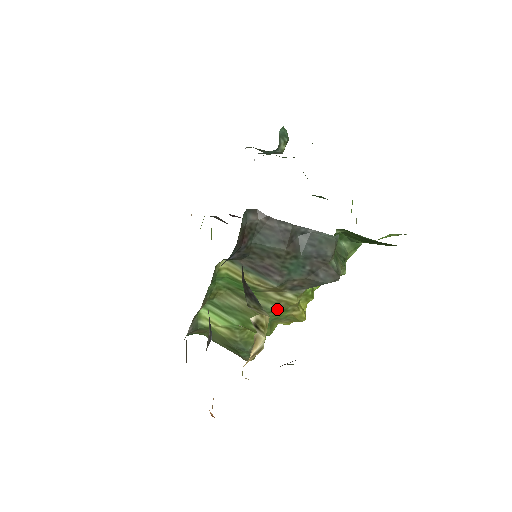
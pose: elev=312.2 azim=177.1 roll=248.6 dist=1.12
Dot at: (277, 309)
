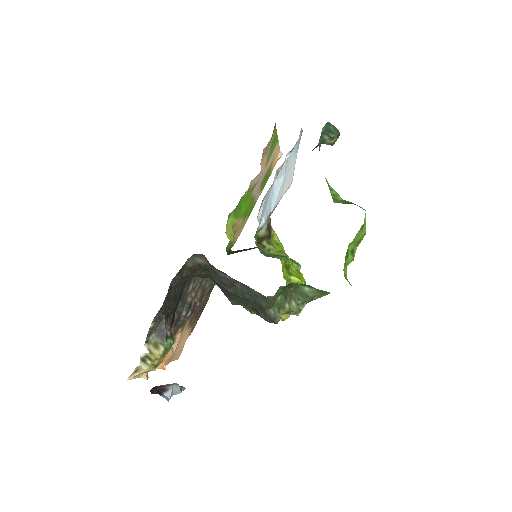
Dot at: occluded
